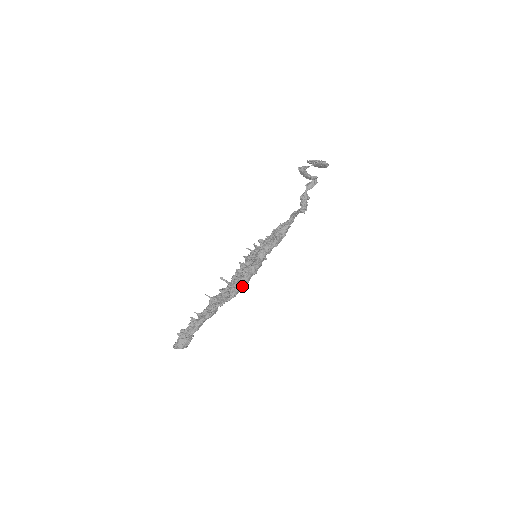
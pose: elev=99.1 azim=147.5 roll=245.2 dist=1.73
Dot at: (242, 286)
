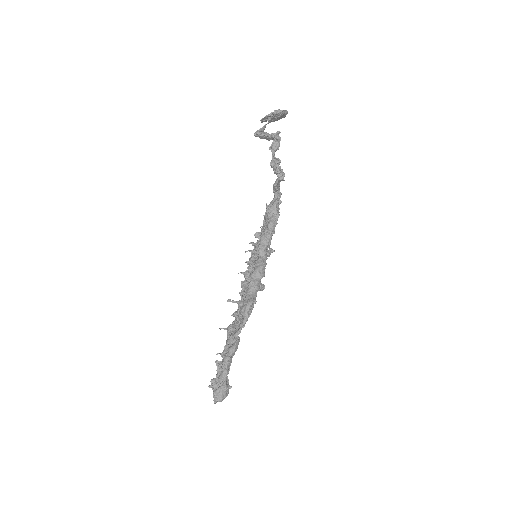
Dot at: (253, 299)
